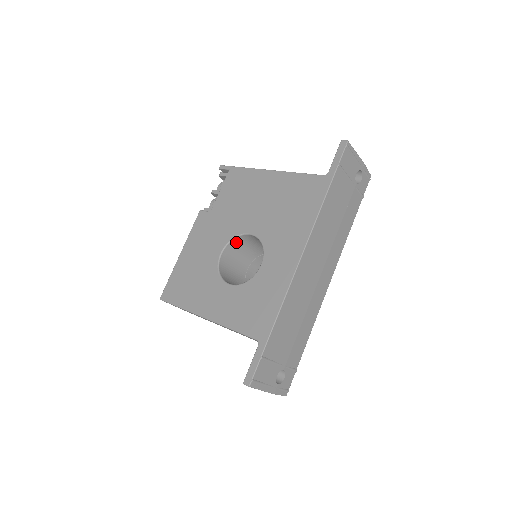
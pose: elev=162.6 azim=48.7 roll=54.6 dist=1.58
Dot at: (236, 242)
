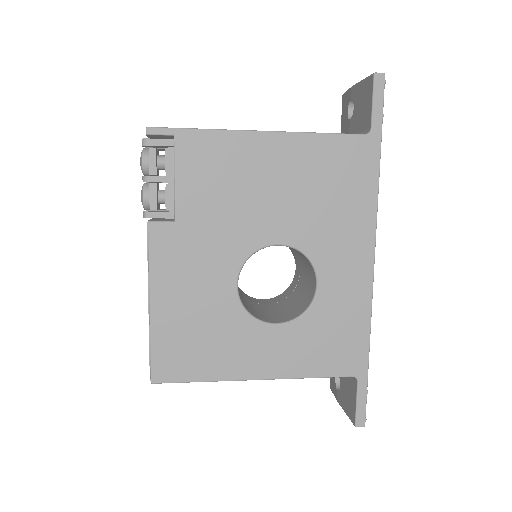
Dot at: occluded
